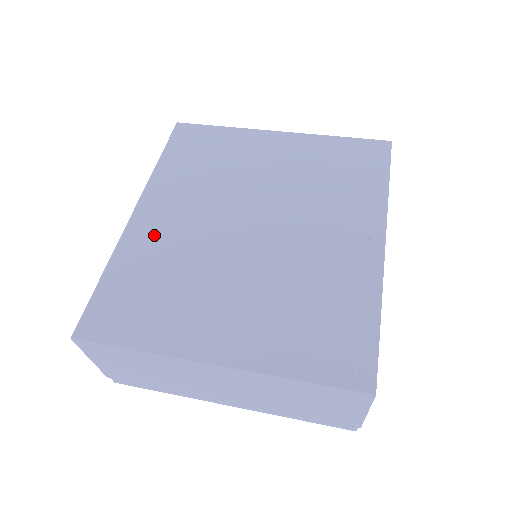
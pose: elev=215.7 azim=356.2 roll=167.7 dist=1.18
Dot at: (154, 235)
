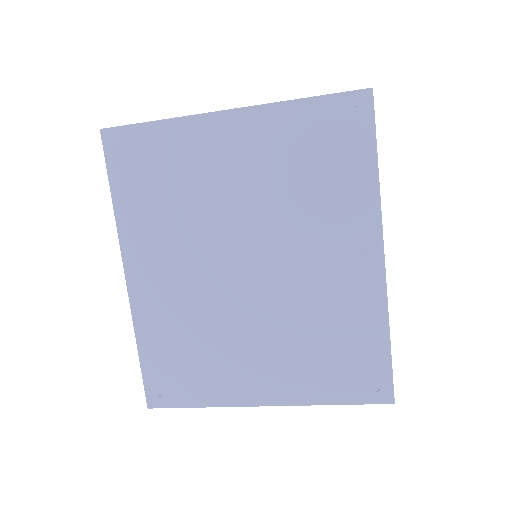
Dot at: (159, 300)
